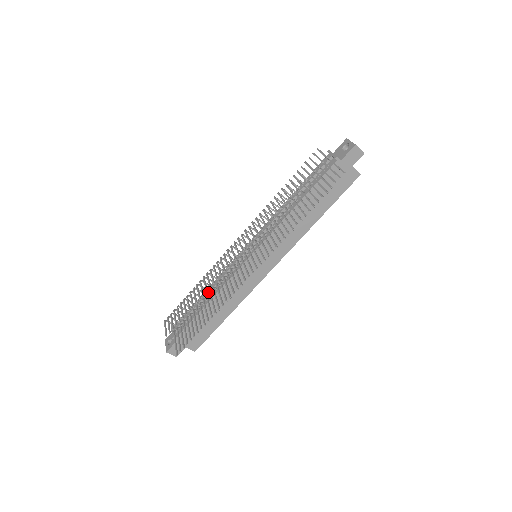
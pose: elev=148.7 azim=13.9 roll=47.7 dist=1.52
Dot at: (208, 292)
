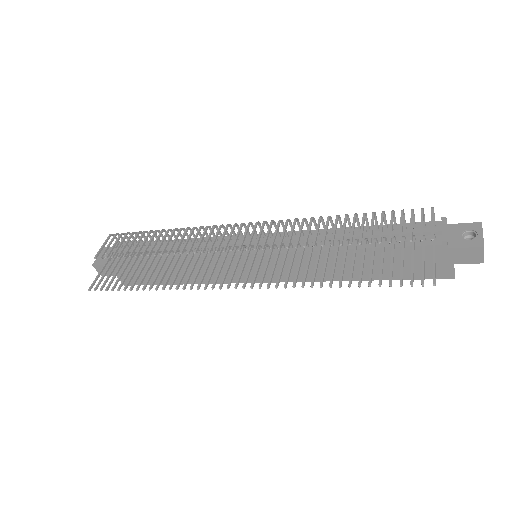
Dot at: occluded
